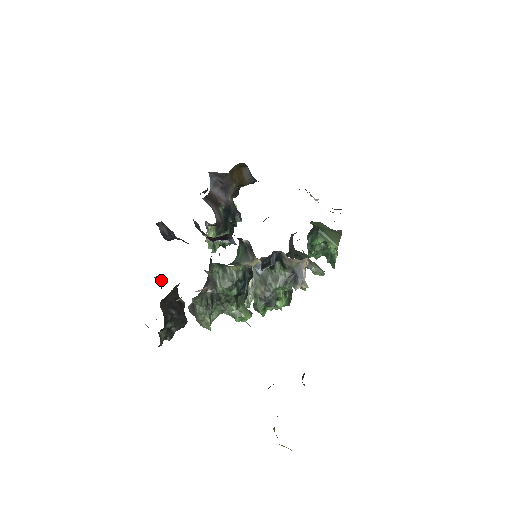
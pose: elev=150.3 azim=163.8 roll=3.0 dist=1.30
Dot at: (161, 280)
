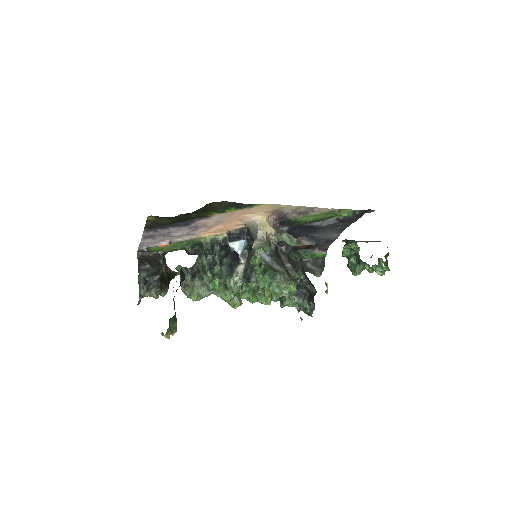
Dot at: (170, 270)
